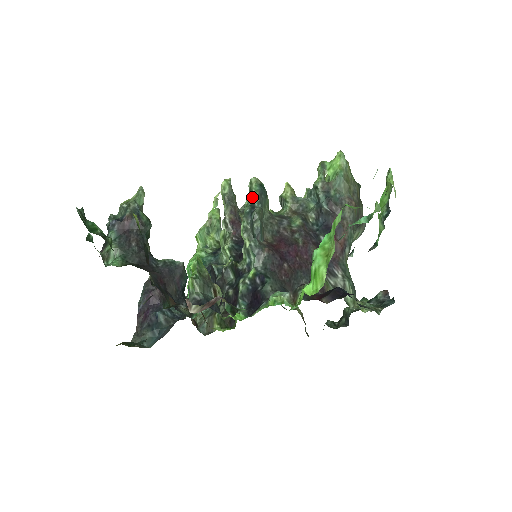
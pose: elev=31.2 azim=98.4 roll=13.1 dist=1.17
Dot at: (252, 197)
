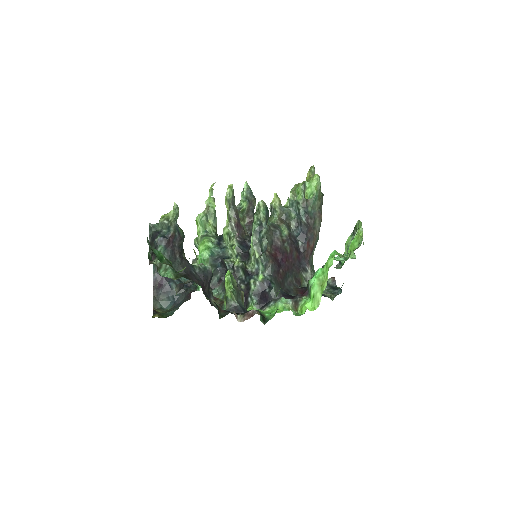
Dot at: (260, 218)
